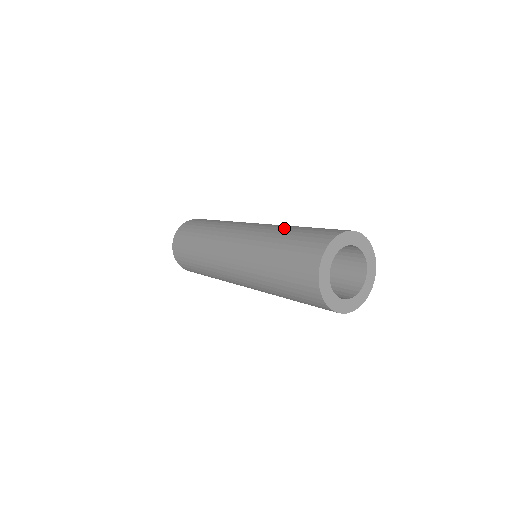
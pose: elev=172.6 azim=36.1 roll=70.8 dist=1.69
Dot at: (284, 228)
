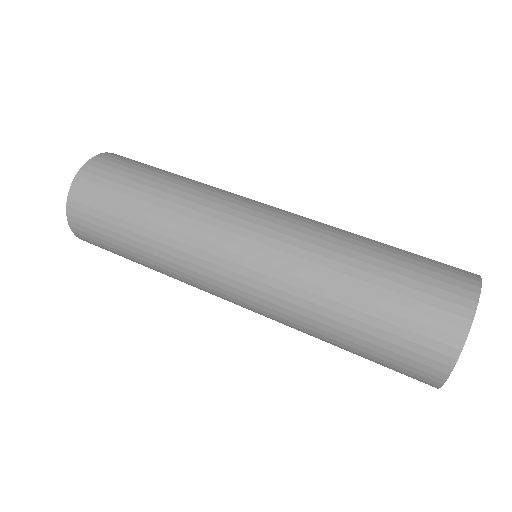
Dot at: (324, 318)
